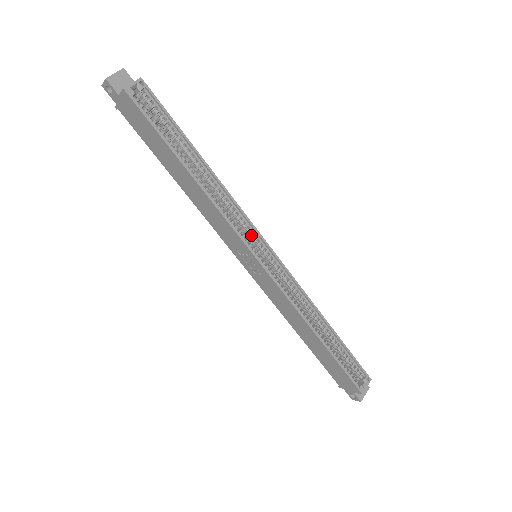
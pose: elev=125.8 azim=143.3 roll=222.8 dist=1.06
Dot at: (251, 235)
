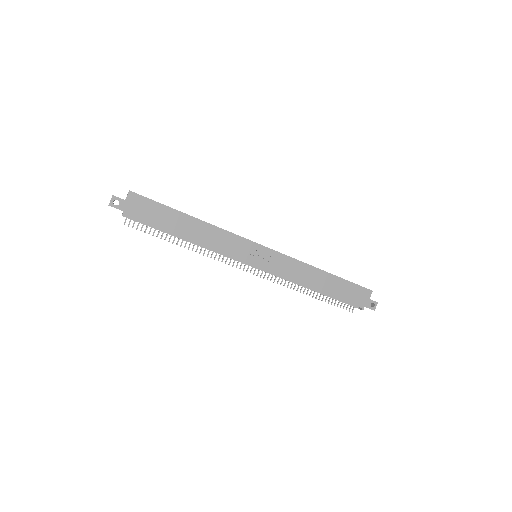
Dot at: occluded
